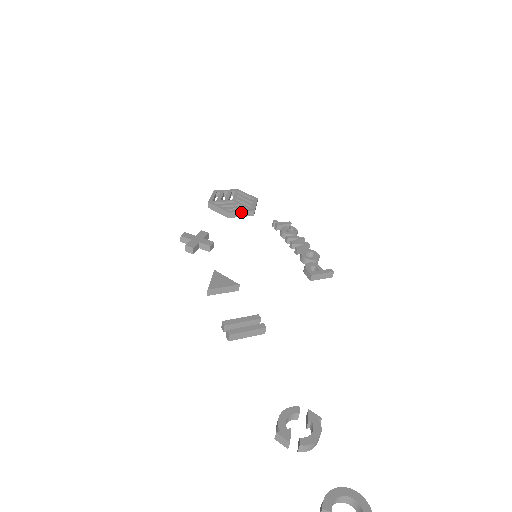
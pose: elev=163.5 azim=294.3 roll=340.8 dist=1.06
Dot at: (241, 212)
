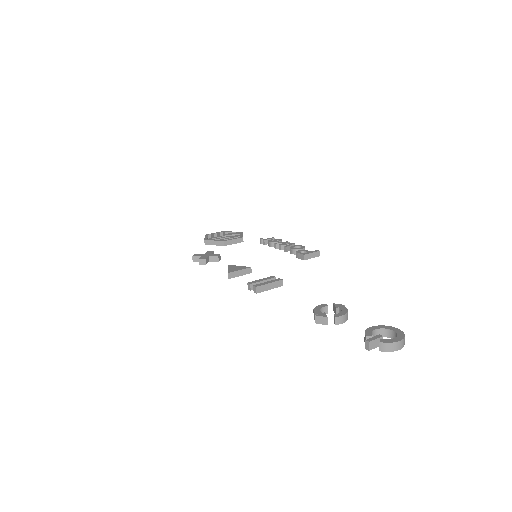
Dot at: (233, 240)
